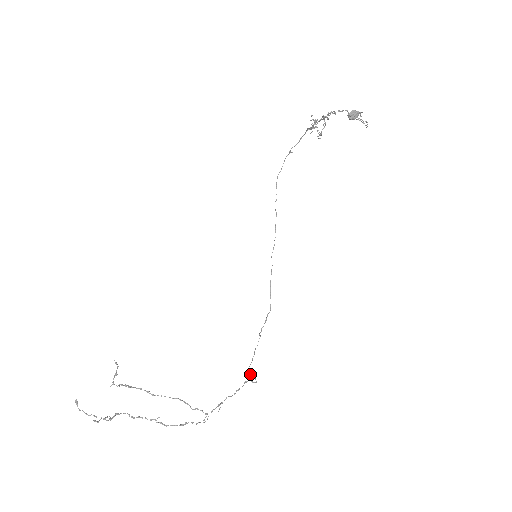
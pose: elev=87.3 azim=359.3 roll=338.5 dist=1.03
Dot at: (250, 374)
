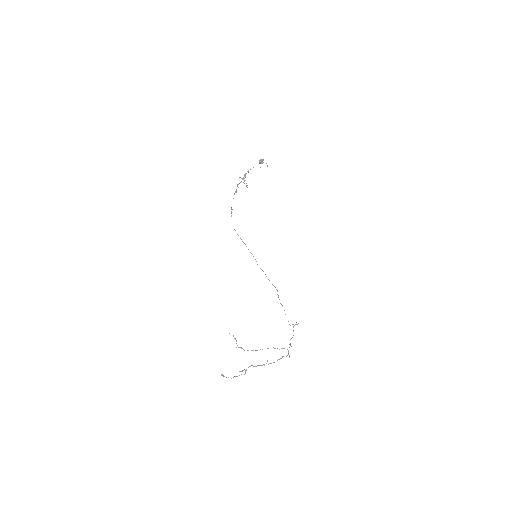
Dot at: occluded
